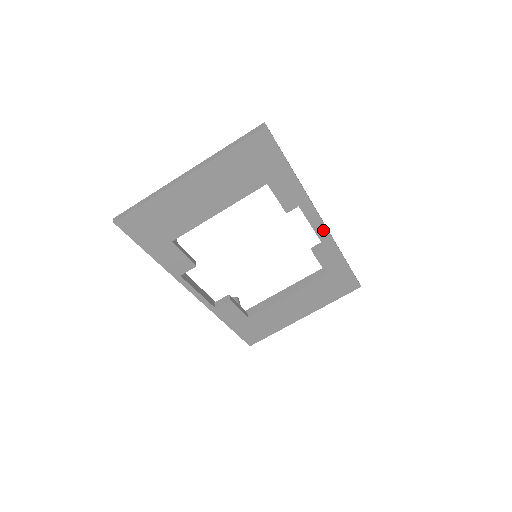
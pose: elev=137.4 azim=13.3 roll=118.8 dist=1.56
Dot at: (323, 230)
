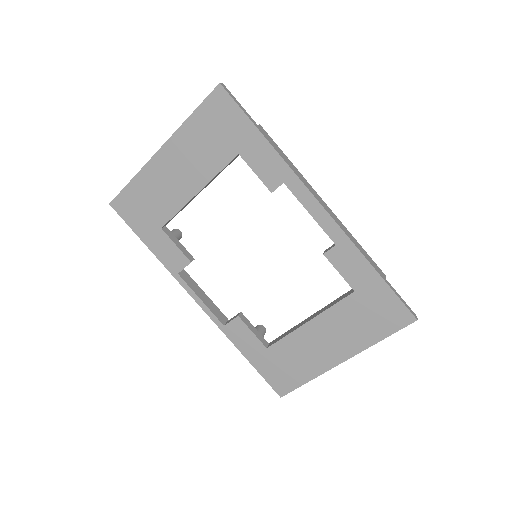
Dot at: (326, 218)
